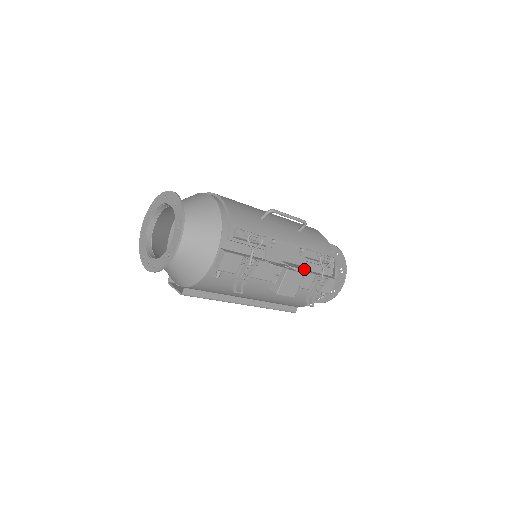
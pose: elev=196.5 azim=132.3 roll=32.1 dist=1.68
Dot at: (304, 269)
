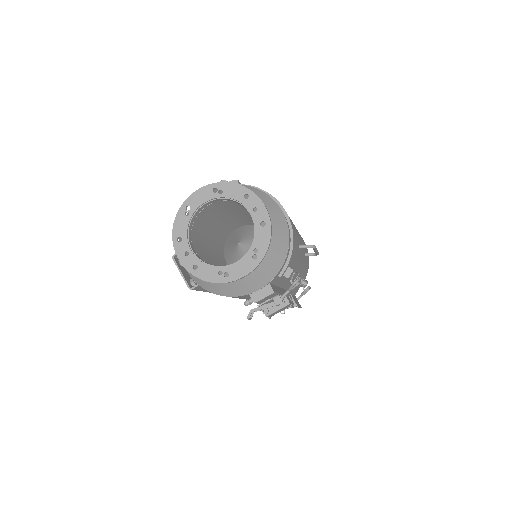
Dot at: (300, 306)
